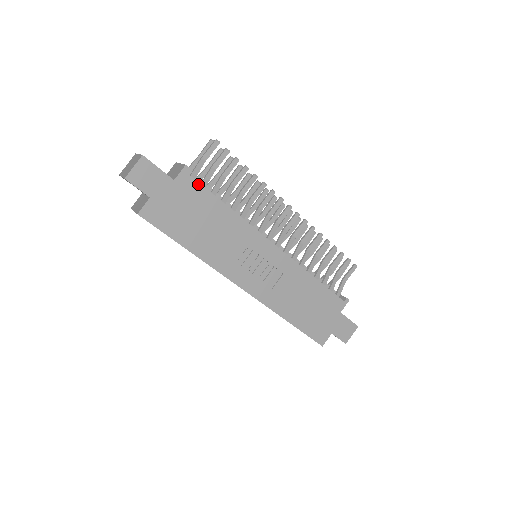
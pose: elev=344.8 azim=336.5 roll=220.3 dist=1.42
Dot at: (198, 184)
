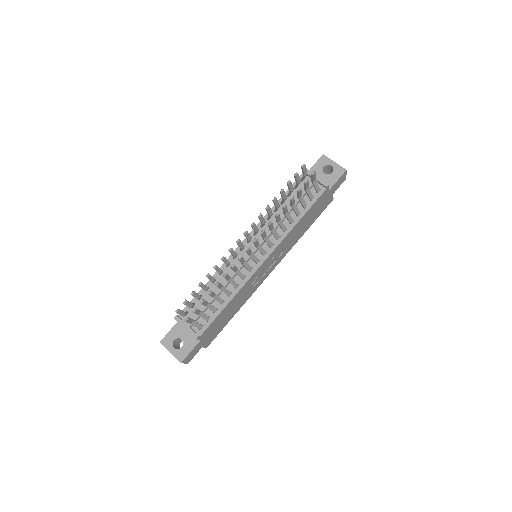
Dot at: (209, 327)
